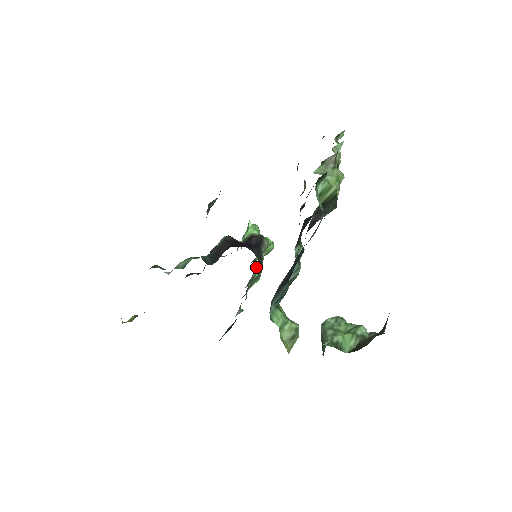
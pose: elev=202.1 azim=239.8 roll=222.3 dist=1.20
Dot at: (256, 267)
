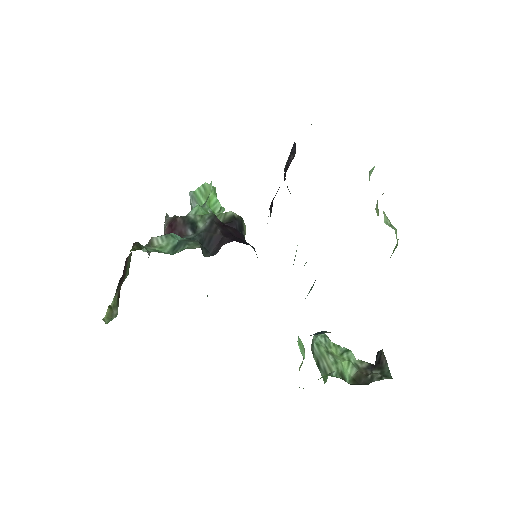
Dot at: occluded
